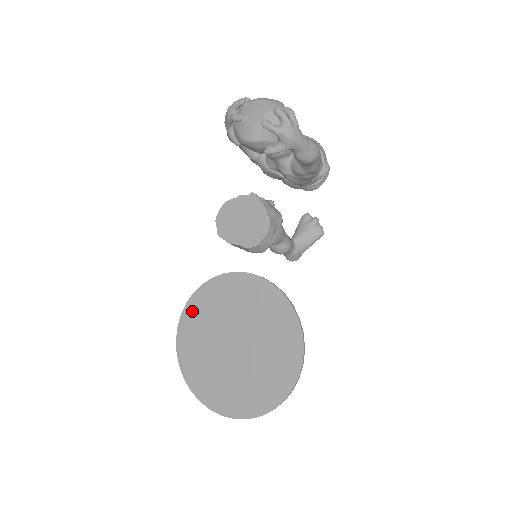
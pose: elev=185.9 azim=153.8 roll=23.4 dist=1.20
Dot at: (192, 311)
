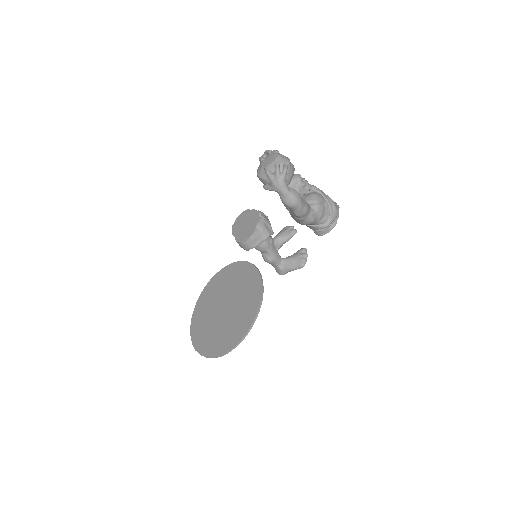
Dot at: (221, 275)
